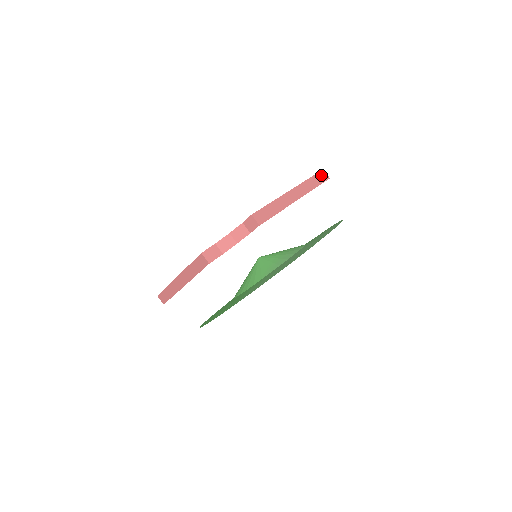
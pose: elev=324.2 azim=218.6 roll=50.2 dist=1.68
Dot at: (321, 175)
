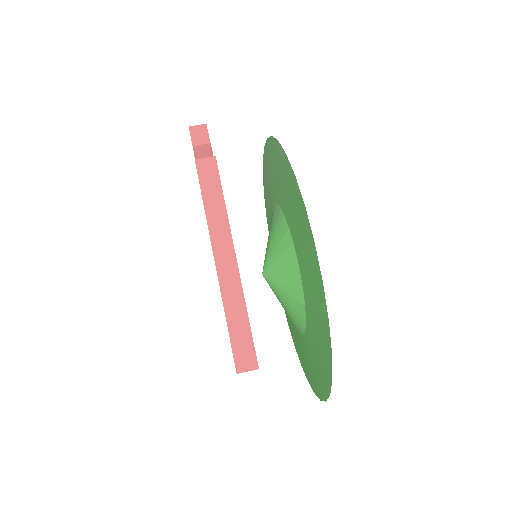
Dot at: occluded
